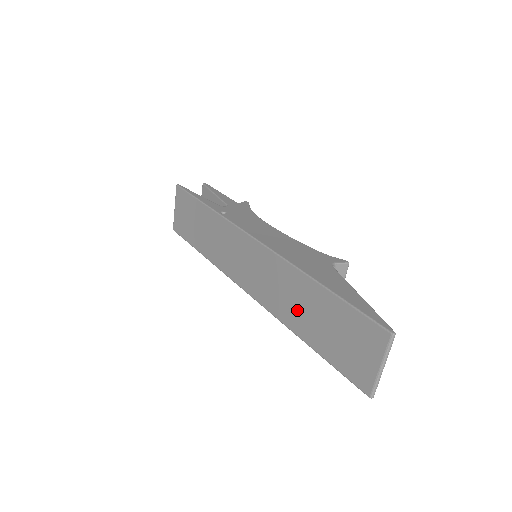
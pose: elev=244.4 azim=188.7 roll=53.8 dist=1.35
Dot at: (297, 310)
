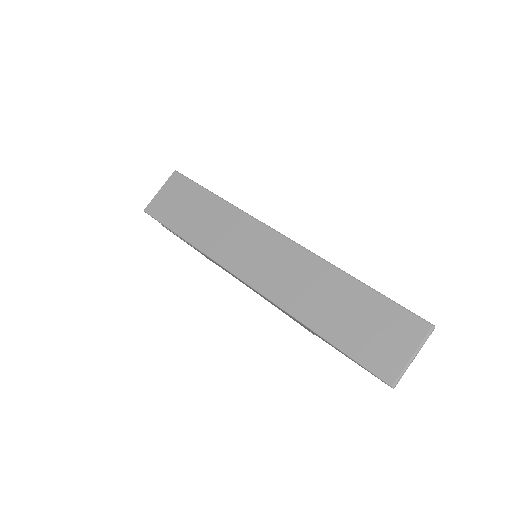
Dot at: (317, 301)
